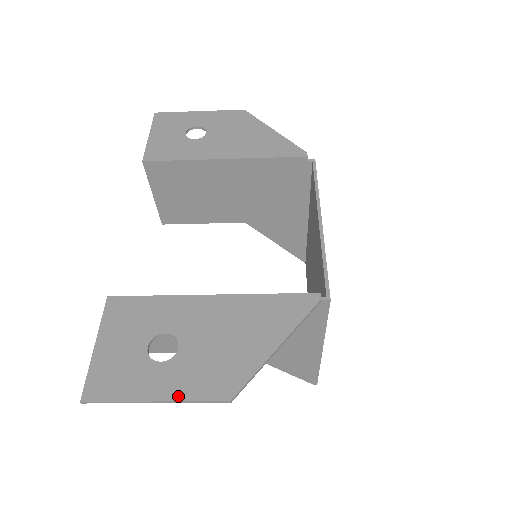
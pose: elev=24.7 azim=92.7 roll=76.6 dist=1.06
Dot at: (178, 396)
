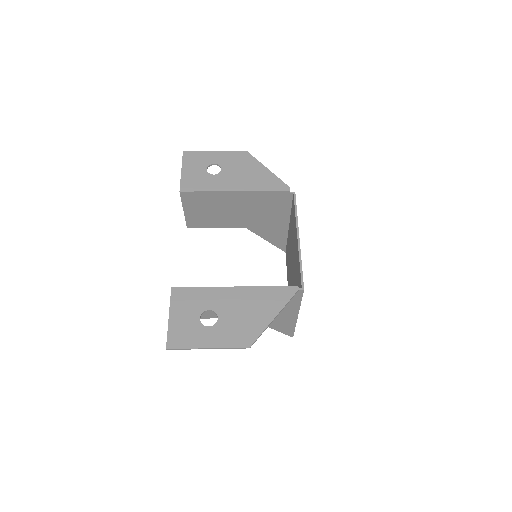
Dot at: (221, 345)
